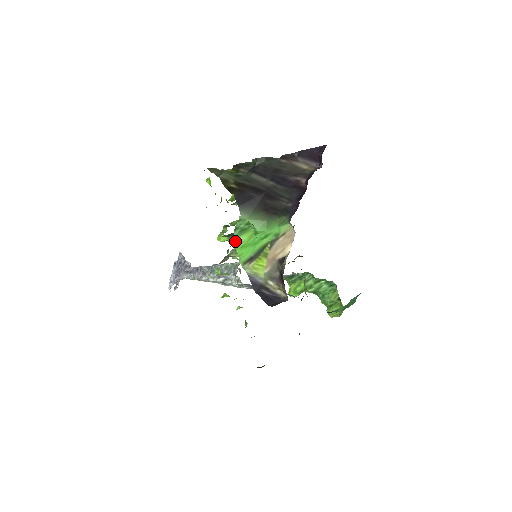
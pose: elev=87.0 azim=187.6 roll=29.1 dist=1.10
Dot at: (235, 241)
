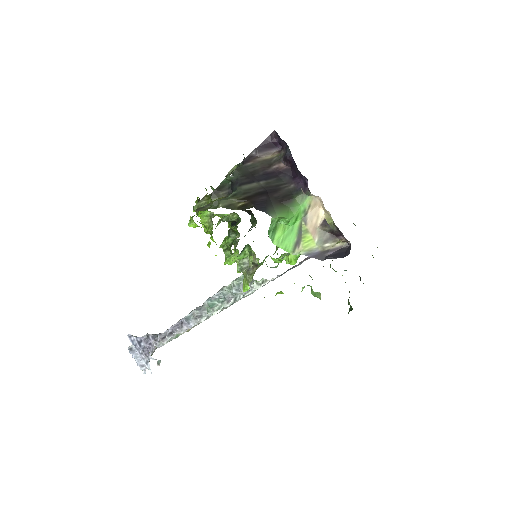
Dot at: (273, 242)
